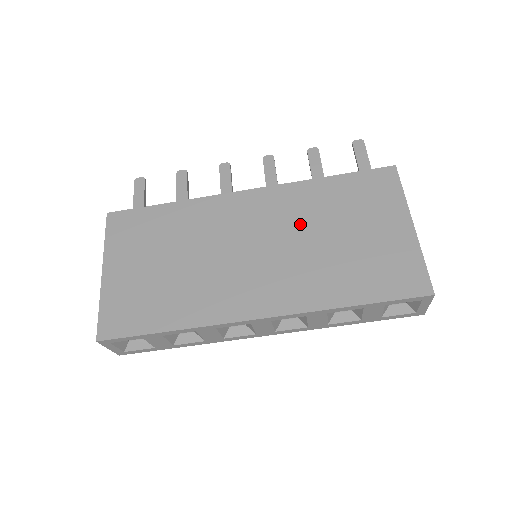
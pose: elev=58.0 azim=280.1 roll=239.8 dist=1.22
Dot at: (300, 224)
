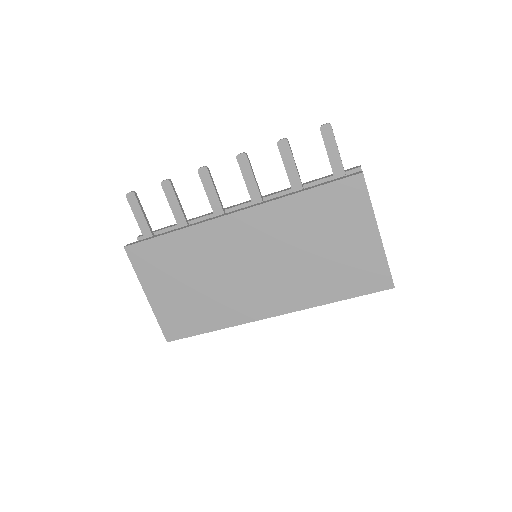
Dot at: (287, 241)
